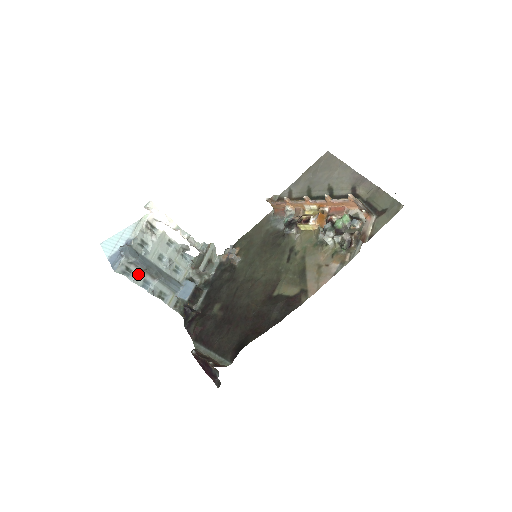
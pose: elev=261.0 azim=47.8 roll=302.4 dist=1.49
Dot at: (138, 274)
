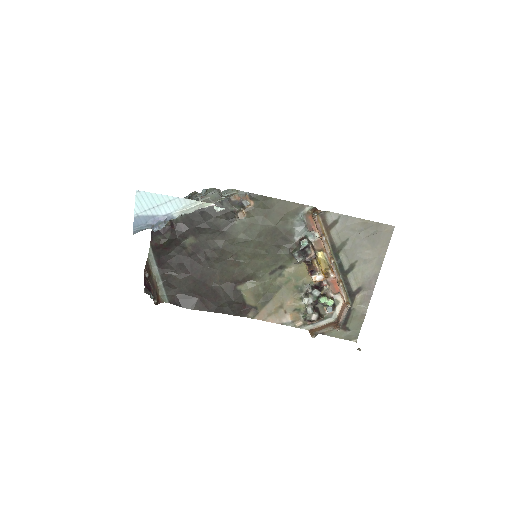
Dot at: occluded
